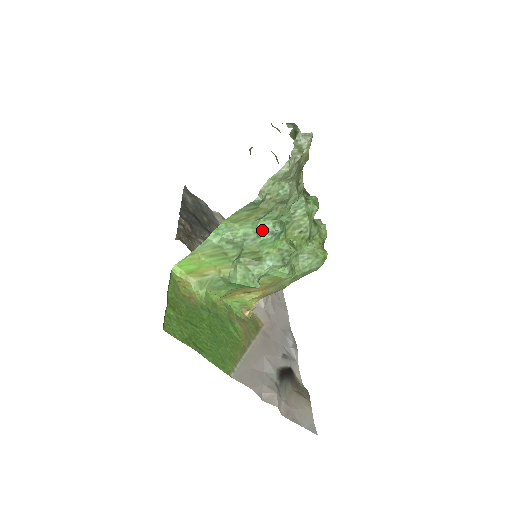
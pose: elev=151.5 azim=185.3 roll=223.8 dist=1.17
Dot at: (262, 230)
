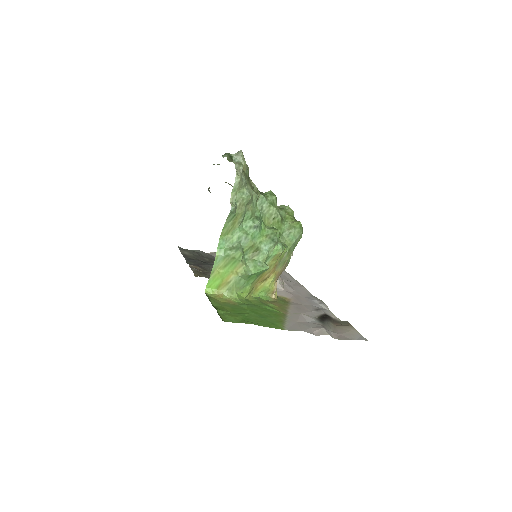
Dot at: (247, 229)
